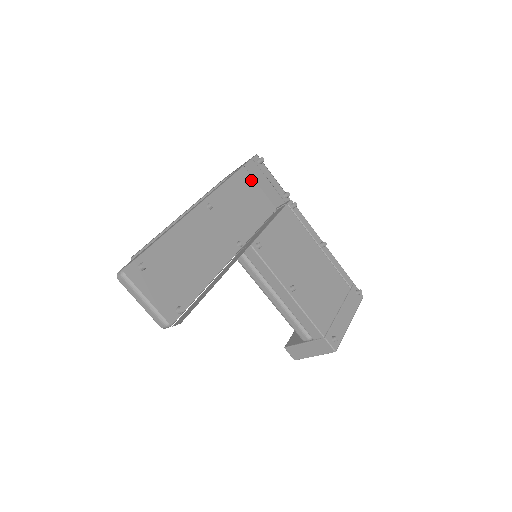
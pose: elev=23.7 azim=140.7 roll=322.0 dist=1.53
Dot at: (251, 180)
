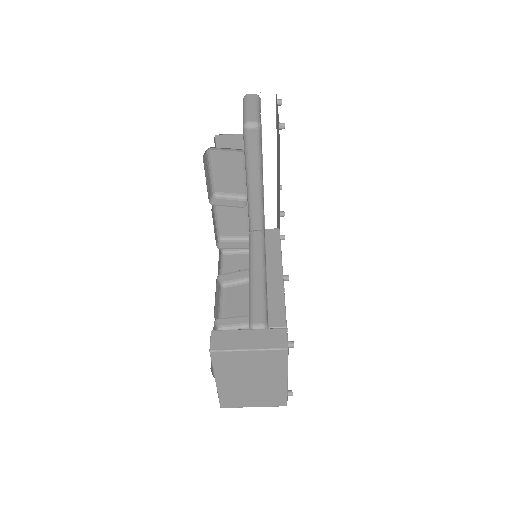
Dot at: occluded
